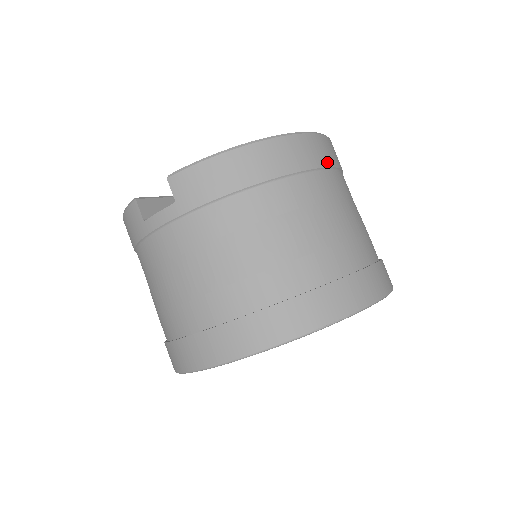
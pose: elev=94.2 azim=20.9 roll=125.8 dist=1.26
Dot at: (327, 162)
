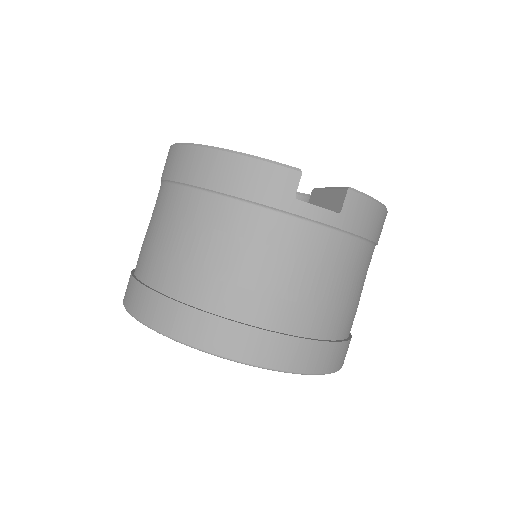
Dot at: occluded
